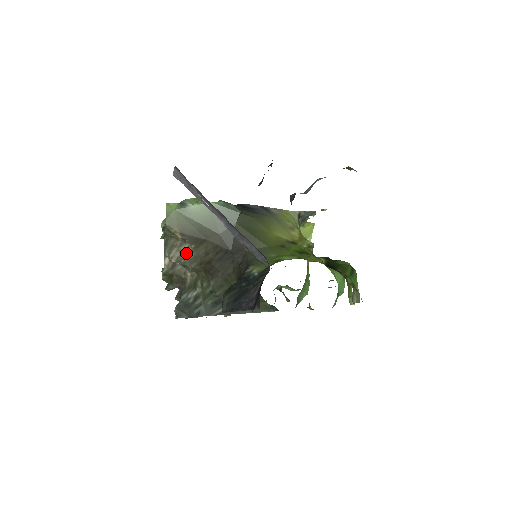
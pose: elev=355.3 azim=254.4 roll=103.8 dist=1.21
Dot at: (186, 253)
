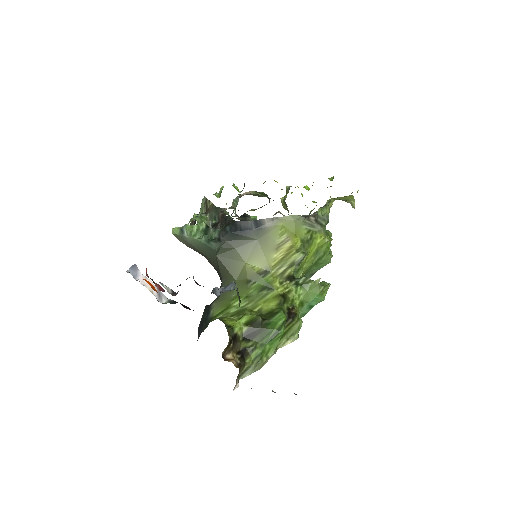
Dot at: occluded
